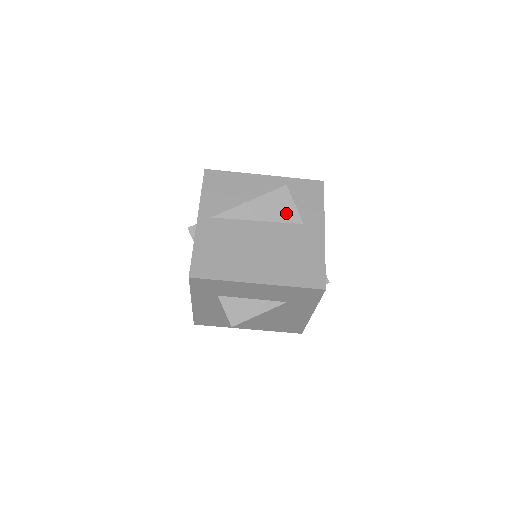
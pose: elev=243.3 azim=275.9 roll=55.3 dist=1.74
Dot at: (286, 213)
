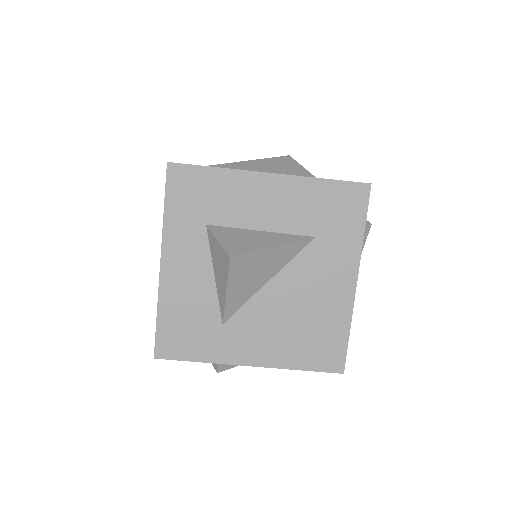
Dot at: (294, 171)
